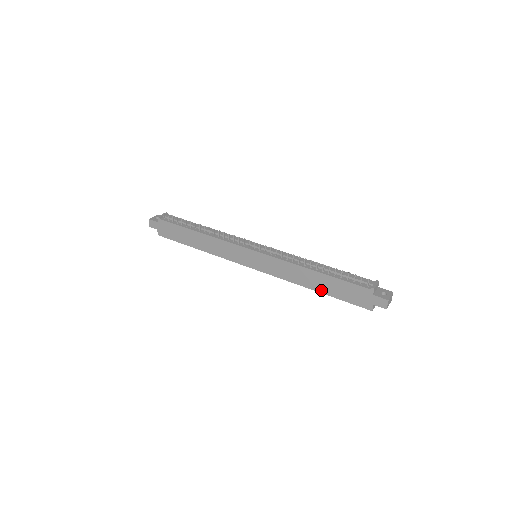
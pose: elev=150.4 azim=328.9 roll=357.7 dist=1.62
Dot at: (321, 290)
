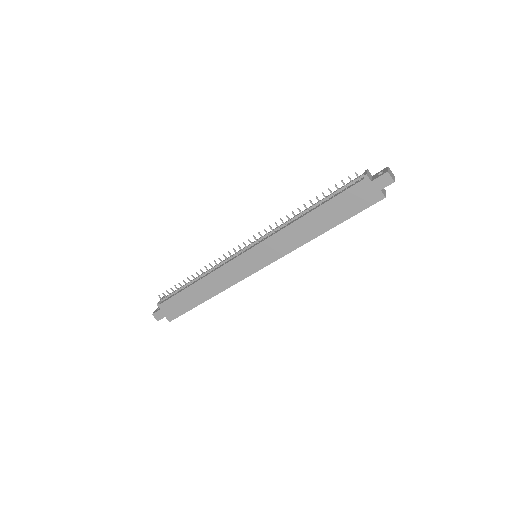
Dot at: (329, 226)
